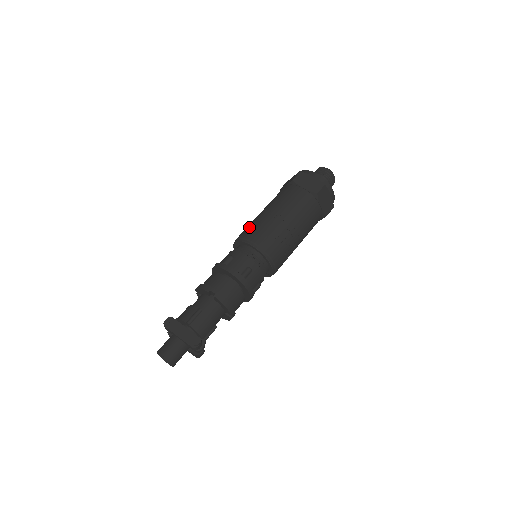
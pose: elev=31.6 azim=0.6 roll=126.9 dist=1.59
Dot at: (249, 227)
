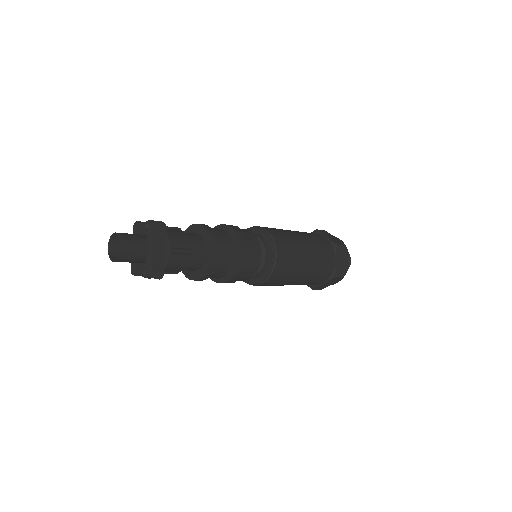
Dot at: (284, 236)
